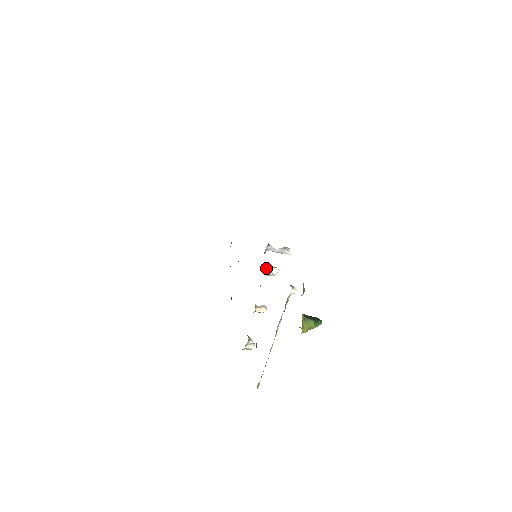
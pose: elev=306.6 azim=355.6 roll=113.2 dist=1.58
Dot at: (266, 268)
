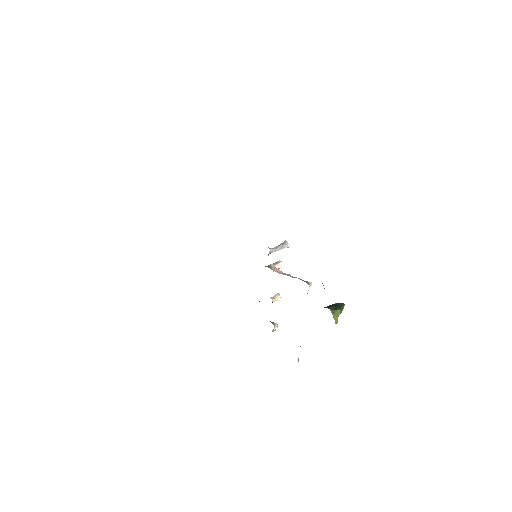
Dot at: (274, 269)
